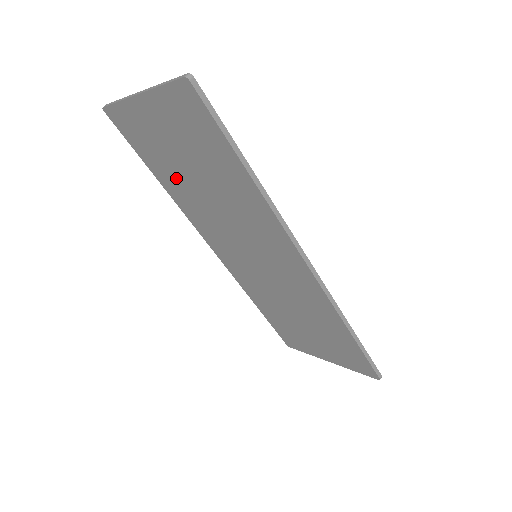
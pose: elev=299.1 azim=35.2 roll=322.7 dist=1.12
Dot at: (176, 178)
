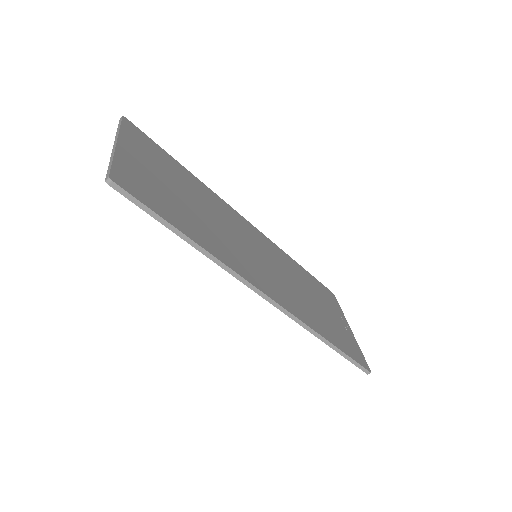
Dot at: occluded
